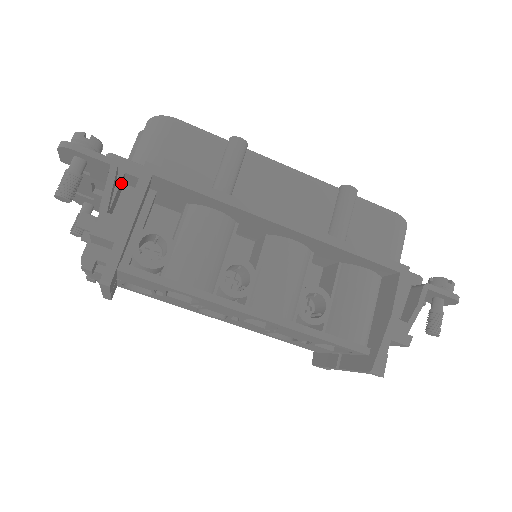
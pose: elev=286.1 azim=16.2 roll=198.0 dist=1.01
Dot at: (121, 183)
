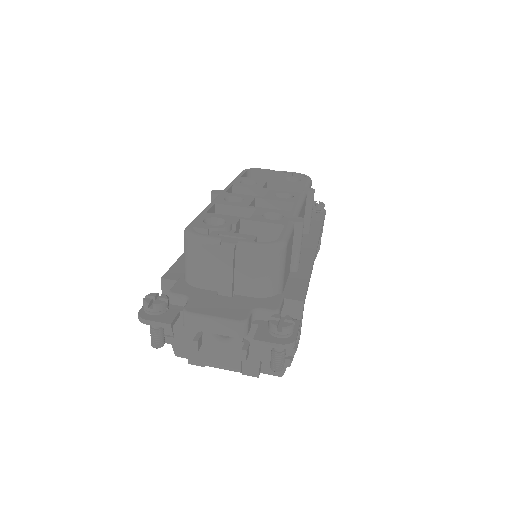
Dot at: occluded
